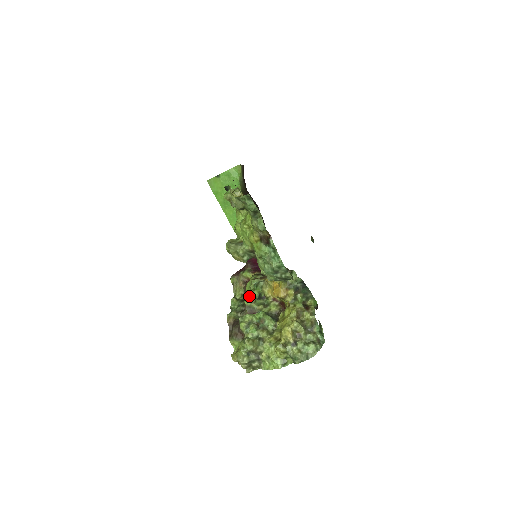
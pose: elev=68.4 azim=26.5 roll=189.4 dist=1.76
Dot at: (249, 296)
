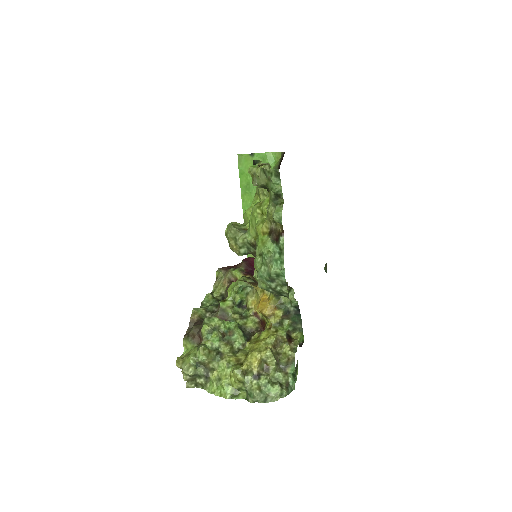
Dot at: (228, 298)
